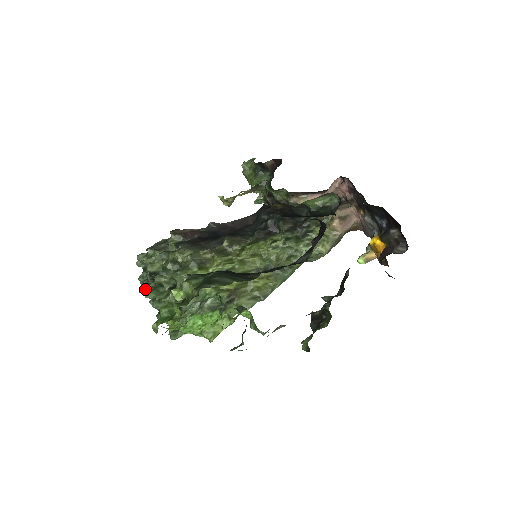
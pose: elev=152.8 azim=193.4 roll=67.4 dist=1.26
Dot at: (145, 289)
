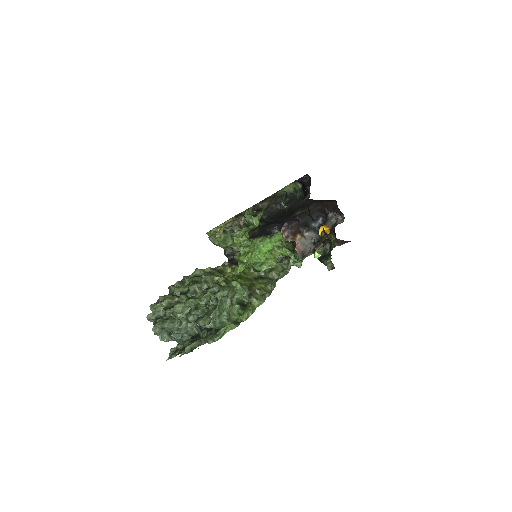
Dot at: (180, 303)
